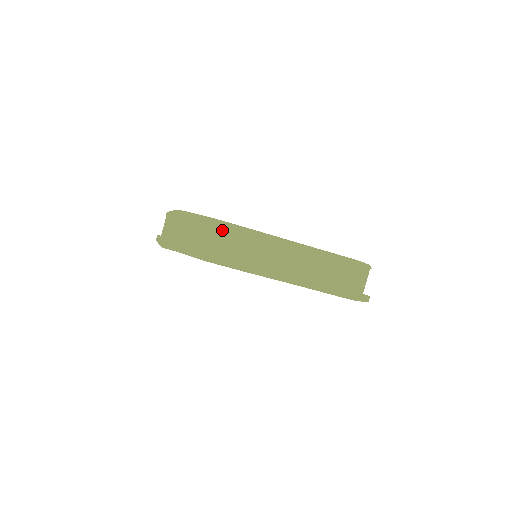
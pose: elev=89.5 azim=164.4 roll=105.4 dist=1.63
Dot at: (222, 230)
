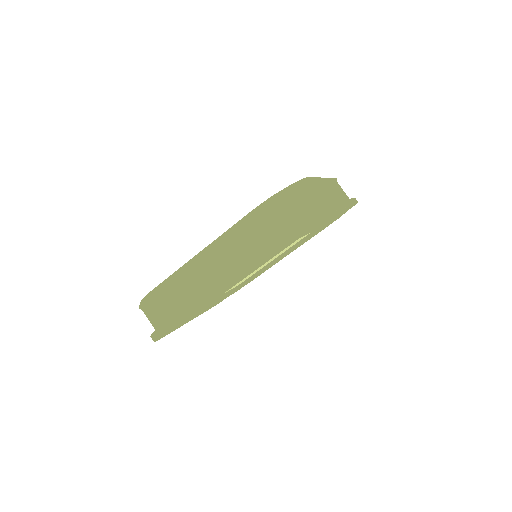
Dot at: (312, 184)
